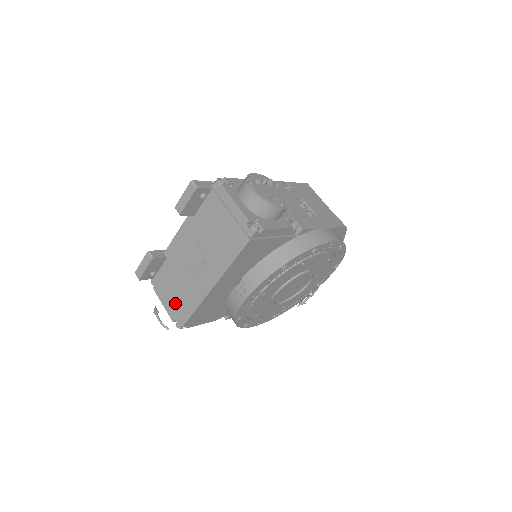
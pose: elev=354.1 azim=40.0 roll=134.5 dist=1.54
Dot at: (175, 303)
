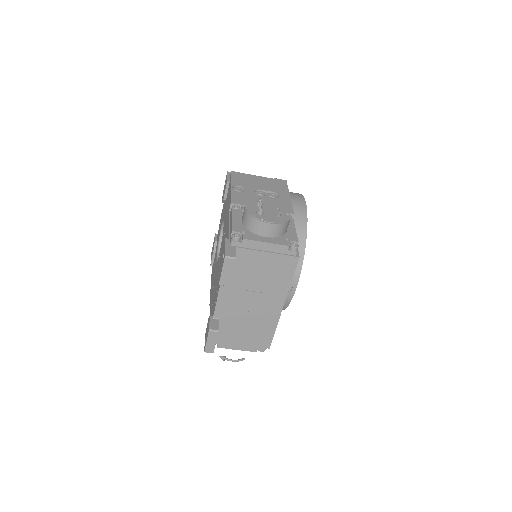
Dot at: (251, 340)
